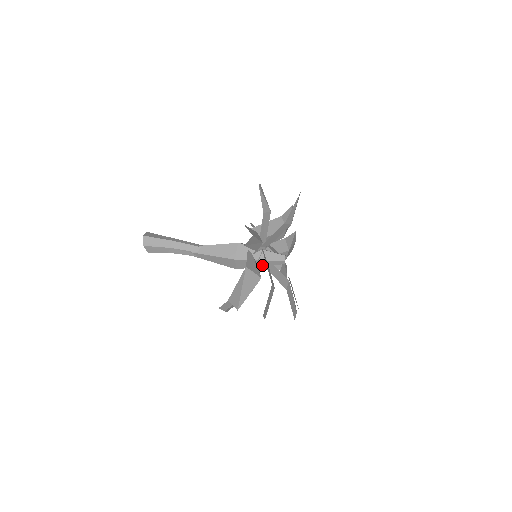
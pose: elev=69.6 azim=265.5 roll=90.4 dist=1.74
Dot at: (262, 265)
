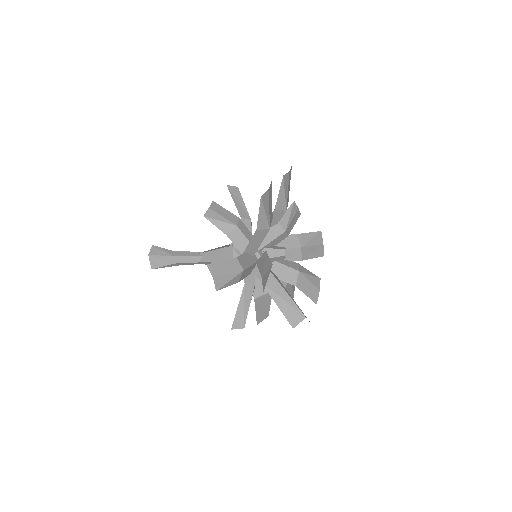
Dot at: occluded
